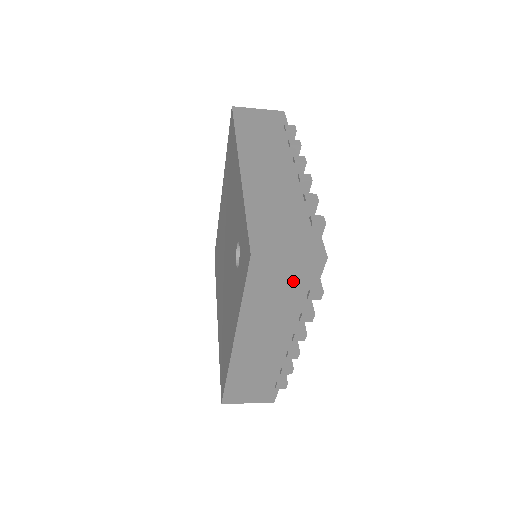
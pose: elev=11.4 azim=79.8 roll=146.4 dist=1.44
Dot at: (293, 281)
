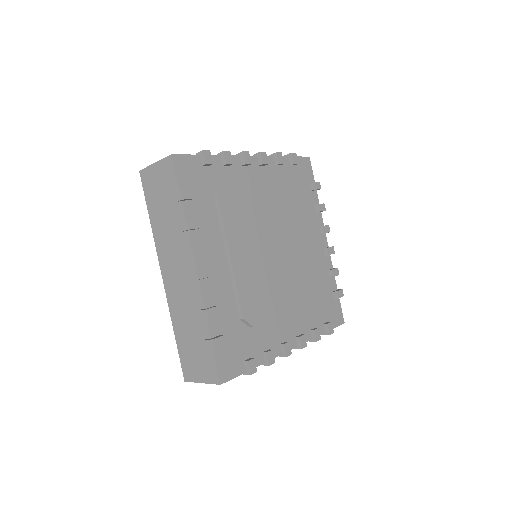
Dot at: occluded
